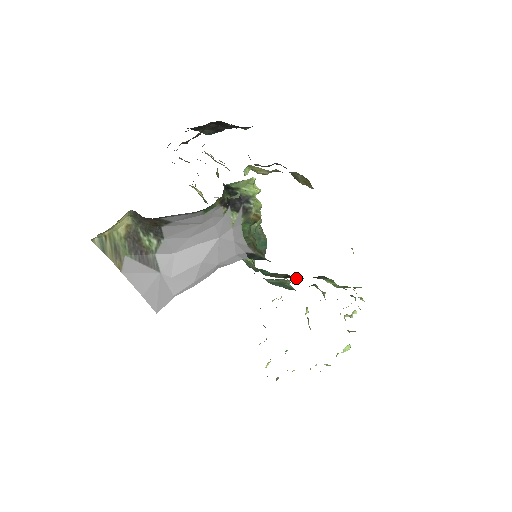
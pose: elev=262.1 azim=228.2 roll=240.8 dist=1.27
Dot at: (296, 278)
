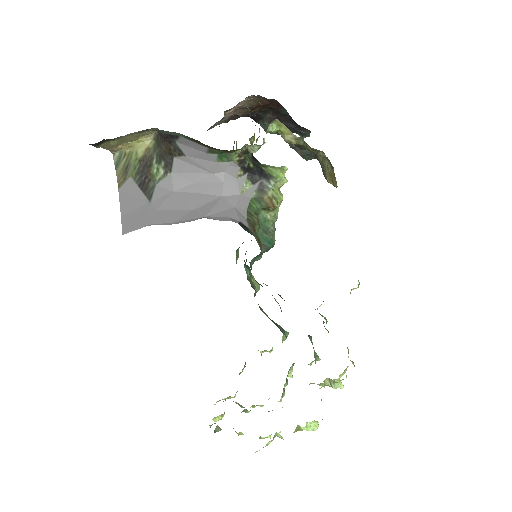
Dot at: occluded
